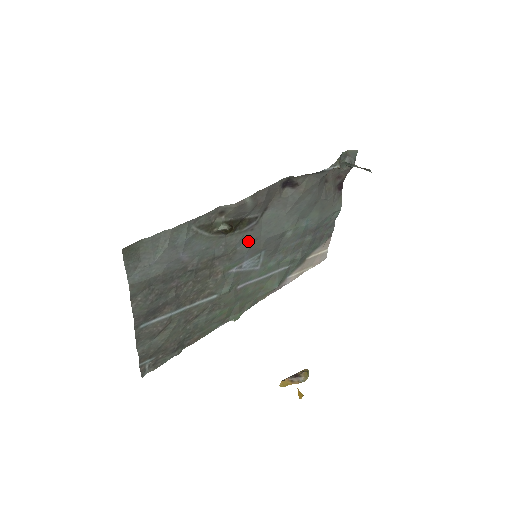
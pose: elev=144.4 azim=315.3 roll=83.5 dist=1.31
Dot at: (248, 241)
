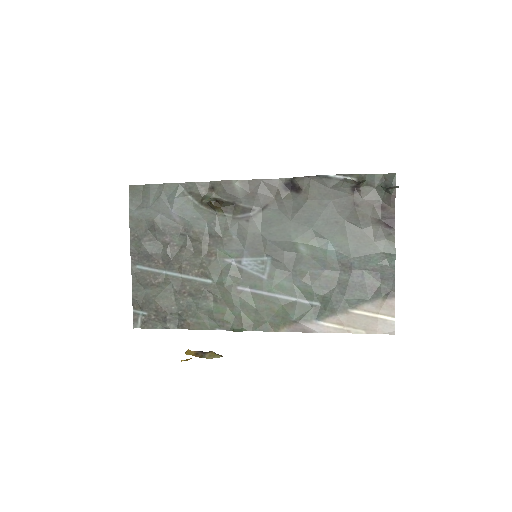
Dot at: (245, 233)
